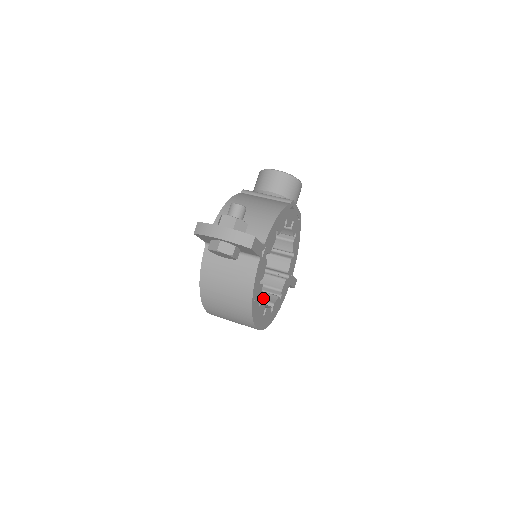
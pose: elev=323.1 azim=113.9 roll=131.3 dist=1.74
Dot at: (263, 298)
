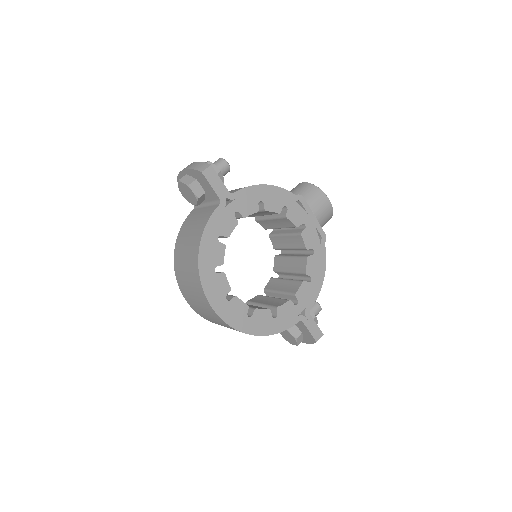
Dot at: occluded
